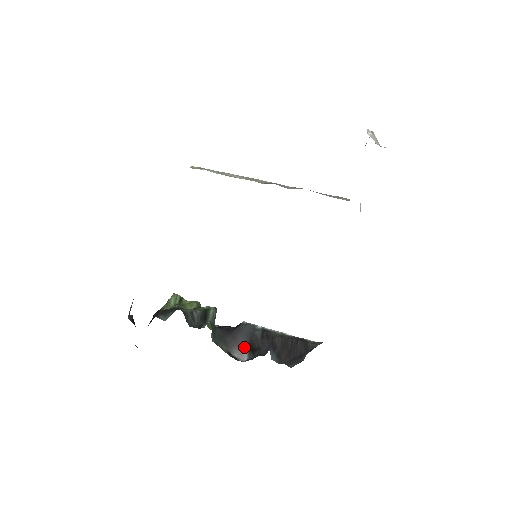
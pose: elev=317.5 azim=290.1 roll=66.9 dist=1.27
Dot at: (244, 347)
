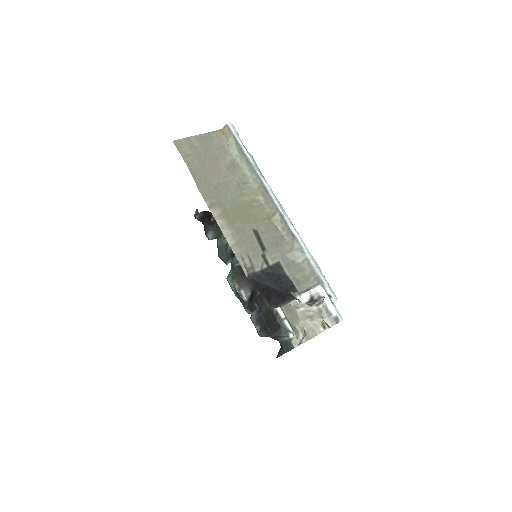
Dot at: (249, 291)
